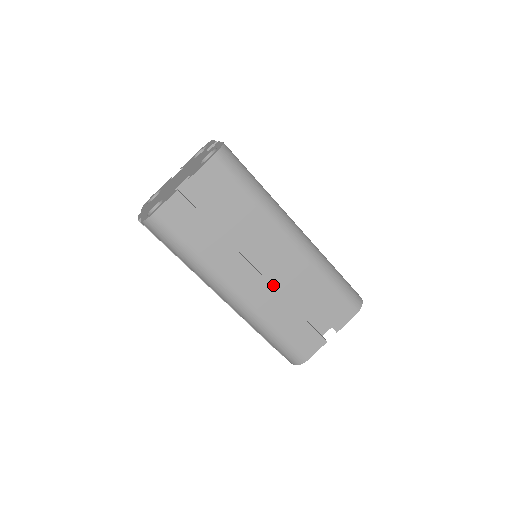
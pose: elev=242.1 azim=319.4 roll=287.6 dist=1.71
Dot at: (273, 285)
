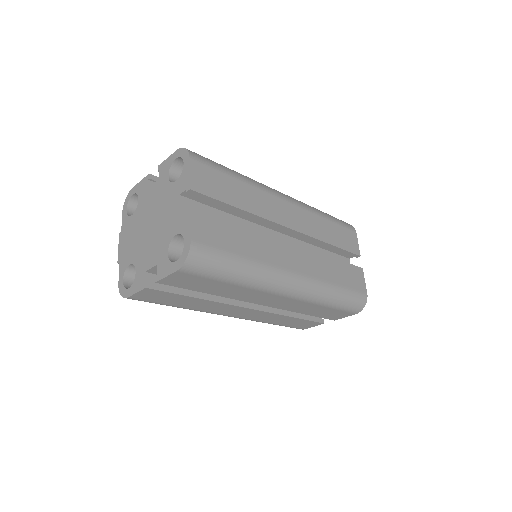
Dot at: occluded
